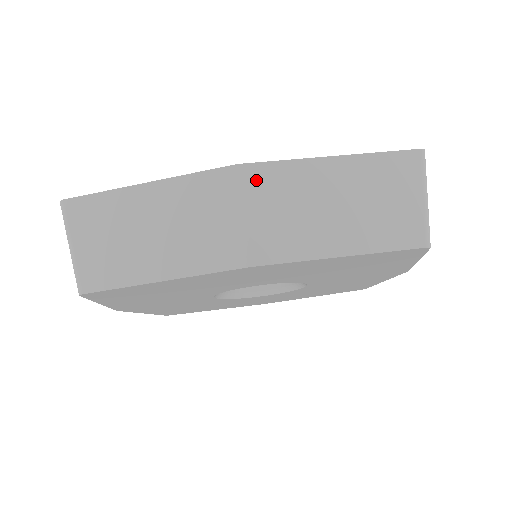
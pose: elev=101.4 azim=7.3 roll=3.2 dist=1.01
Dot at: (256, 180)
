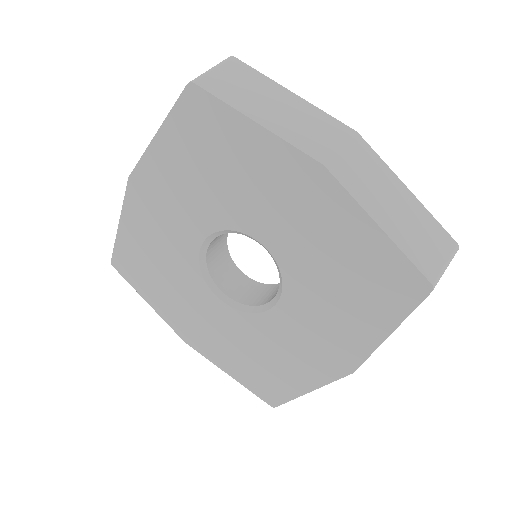
Dot at: (361, 147)
